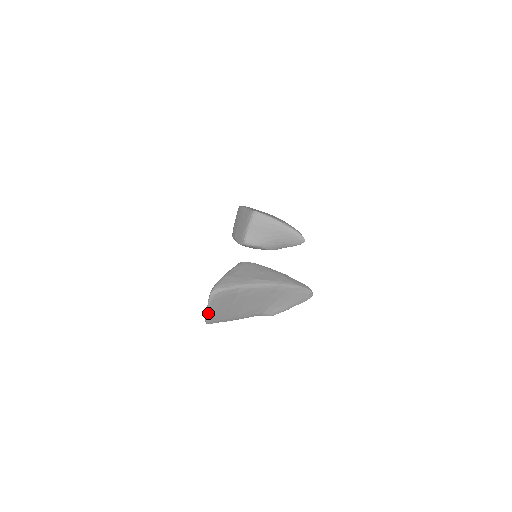
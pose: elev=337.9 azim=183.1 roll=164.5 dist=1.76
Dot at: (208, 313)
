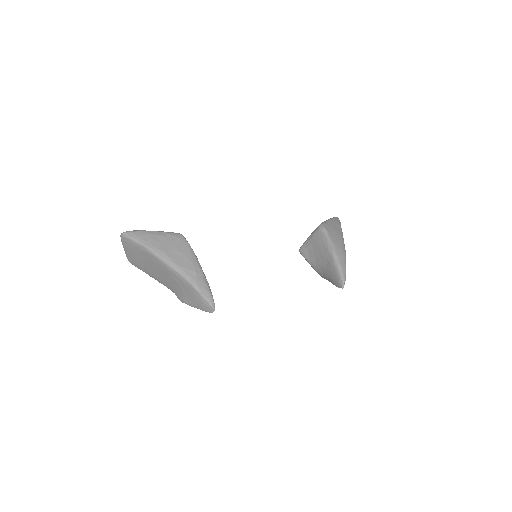
Dot at: (125, 252)
